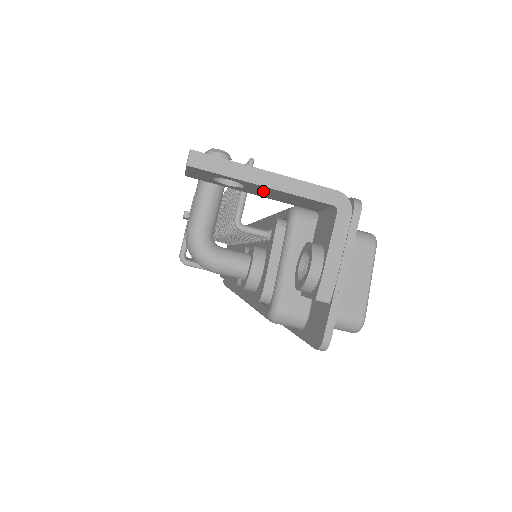
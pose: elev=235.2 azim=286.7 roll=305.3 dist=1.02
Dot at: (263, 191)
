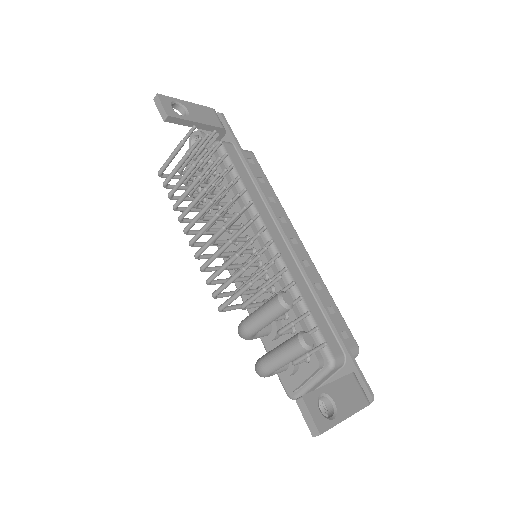
Dot at: occluded
